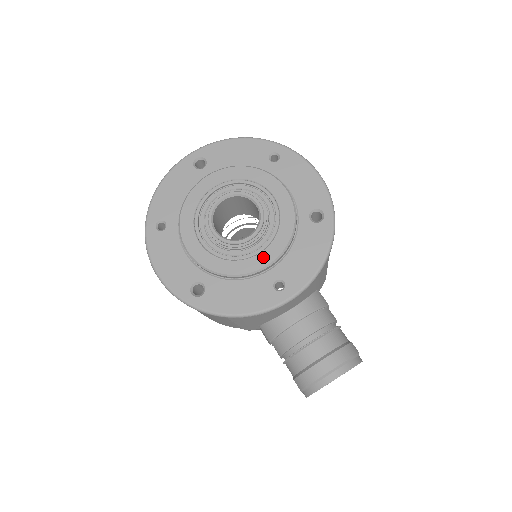
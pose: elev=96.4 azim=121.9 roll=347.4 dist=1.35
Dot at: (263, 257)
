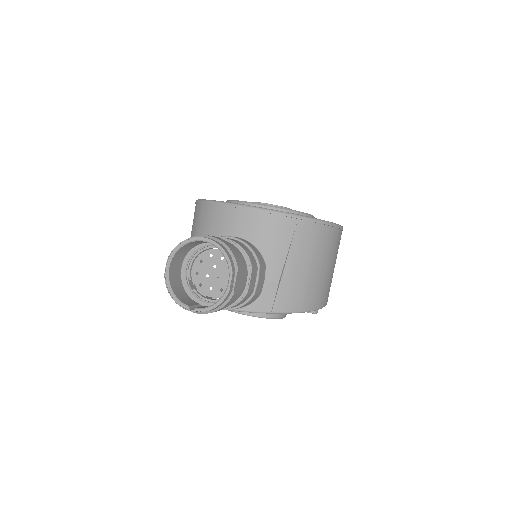
Dot at: occluded
